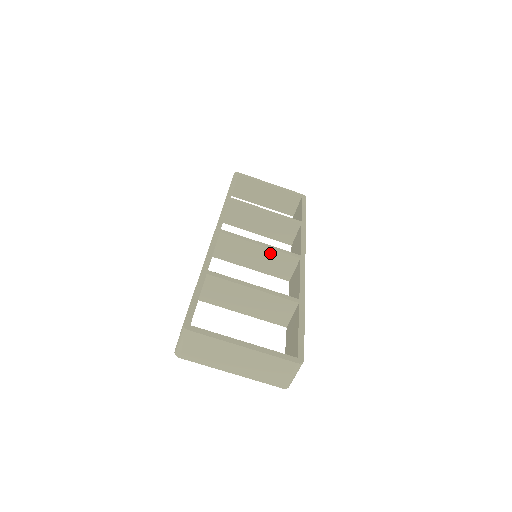
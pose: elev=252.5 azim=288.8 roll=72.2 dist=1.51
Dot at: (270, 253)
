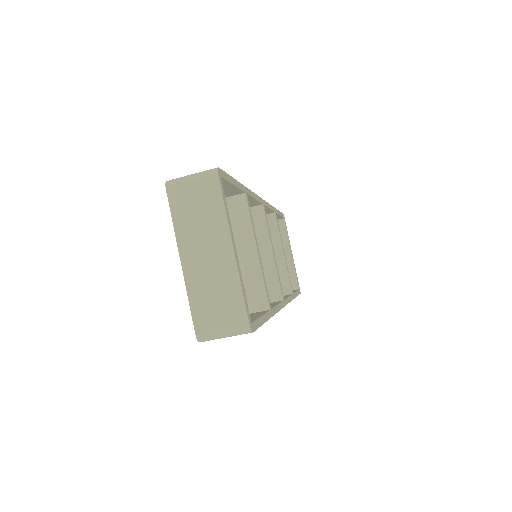
Dot at: (270, 267)
